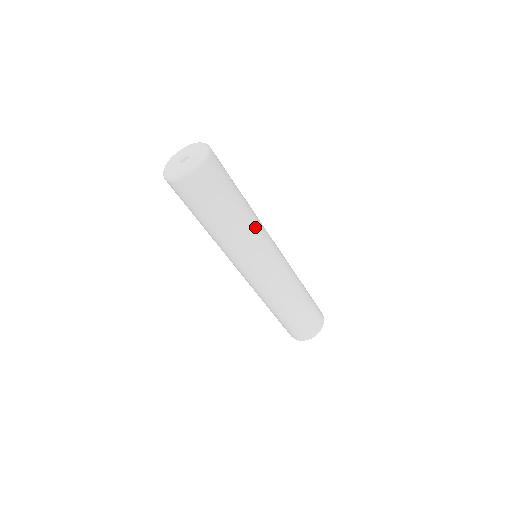
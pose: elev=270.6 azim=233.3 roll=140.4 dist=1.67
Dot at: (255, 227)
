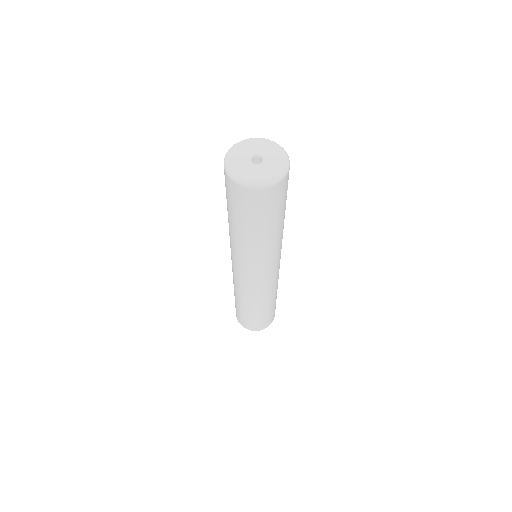
Dot at: (274, 247)
